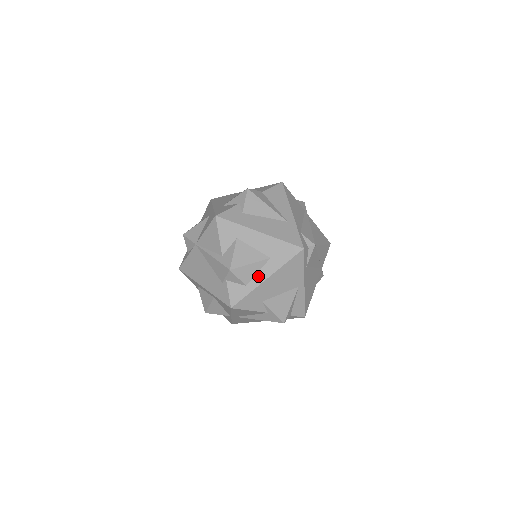
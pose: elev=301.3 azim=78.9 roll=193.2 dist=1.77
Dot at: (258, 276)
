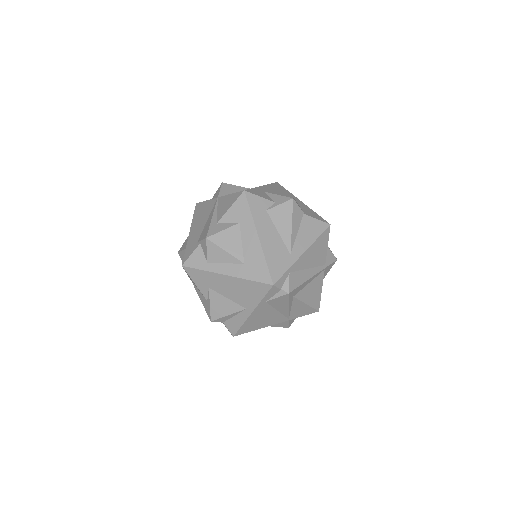
Dot at: (222, 266)
